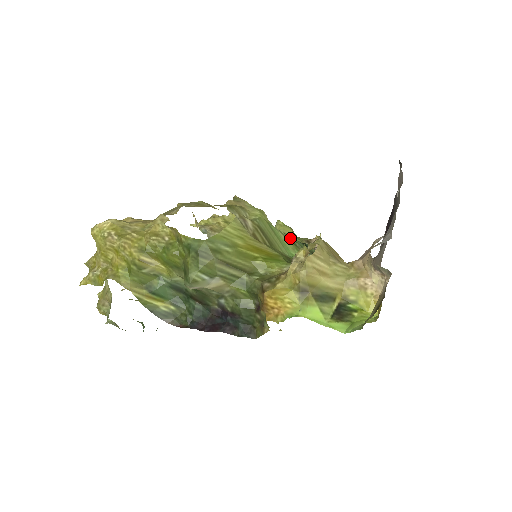
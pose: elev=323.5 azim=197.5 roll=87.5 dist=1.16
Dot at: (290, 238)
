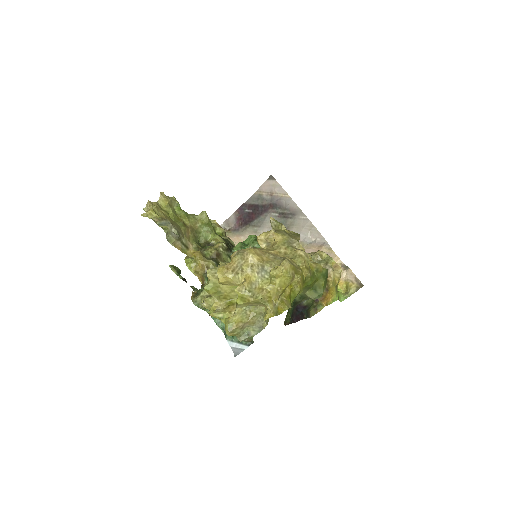
Dot at: occluded
